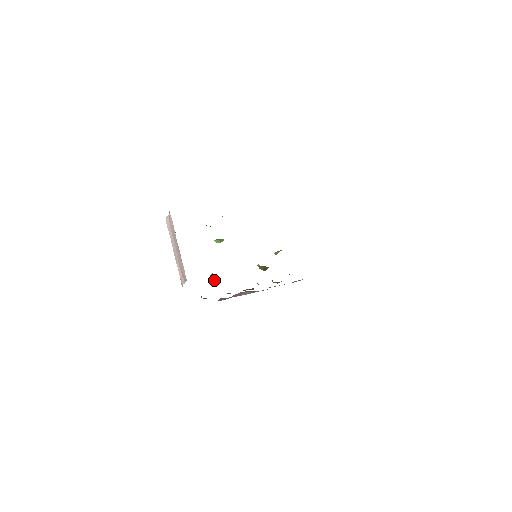
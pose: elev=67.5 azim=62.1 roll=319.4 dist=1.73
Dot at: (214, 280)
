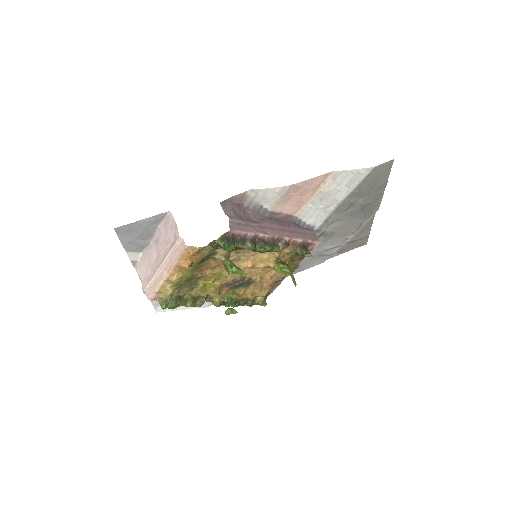
Dot at: (228, 258)
